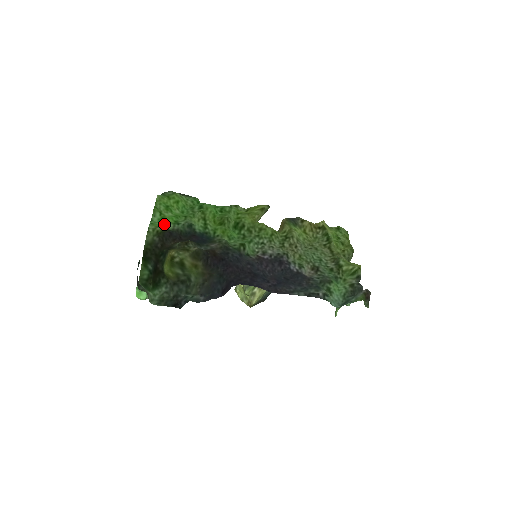
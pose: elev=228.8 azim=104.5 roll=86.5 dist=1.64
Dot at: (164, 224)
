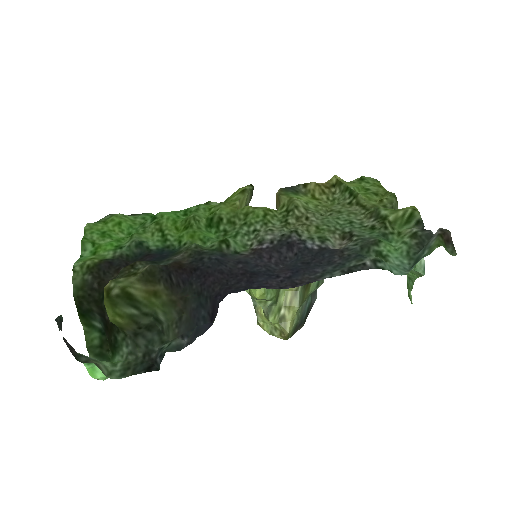
Dot at: (99, 255)
